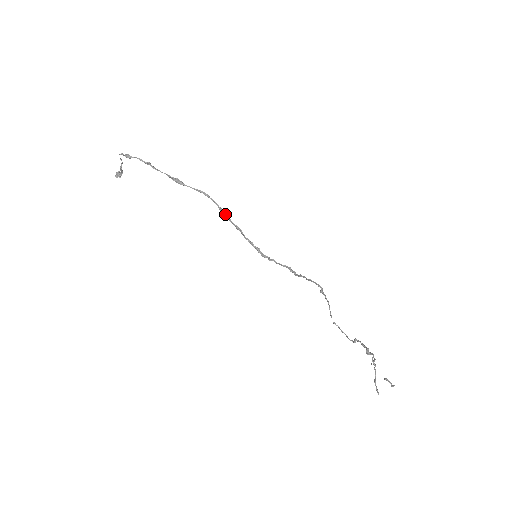
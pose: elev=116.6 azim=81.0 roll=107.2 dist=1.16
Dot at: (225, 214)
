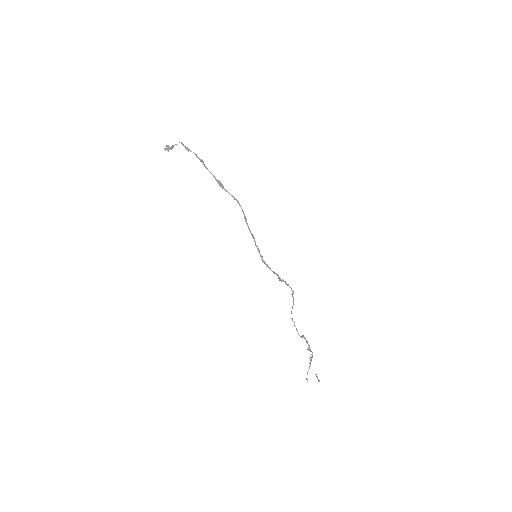
Dot at: (247, 223)
